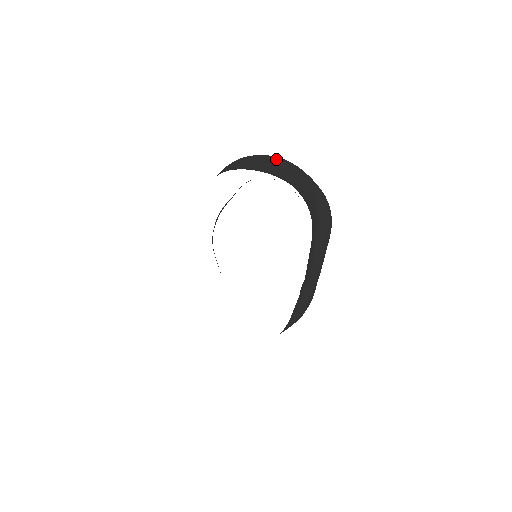
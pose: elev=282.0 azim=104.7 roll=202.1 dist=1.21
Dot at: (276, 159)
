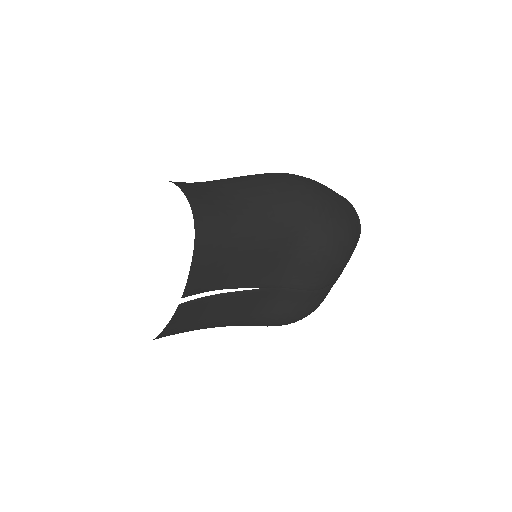
Dot at: (283, 183)
